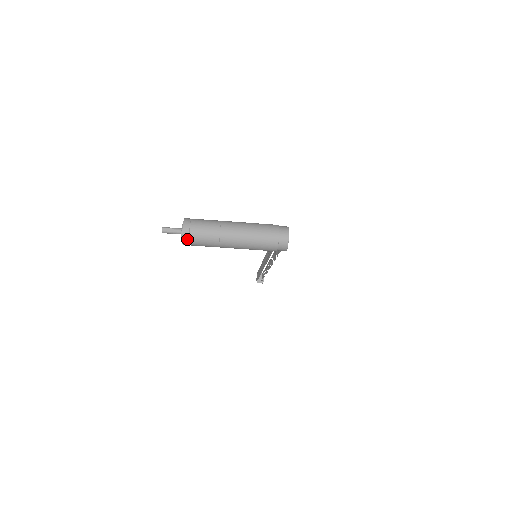
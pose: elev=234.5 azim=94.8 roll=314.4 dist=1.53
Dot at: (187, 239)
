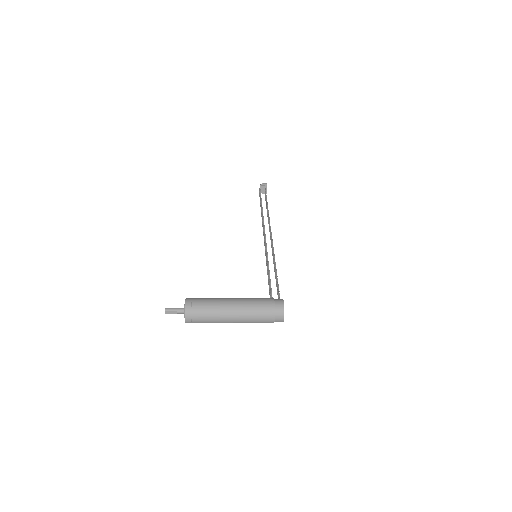
Dot at: occluded
